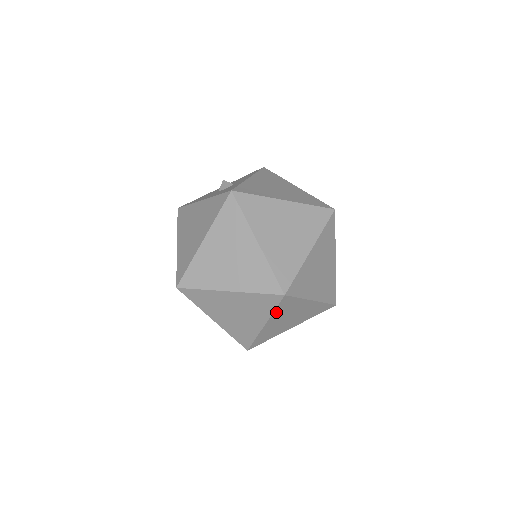
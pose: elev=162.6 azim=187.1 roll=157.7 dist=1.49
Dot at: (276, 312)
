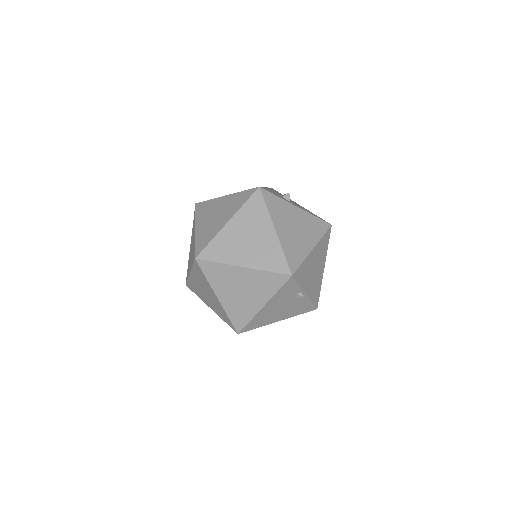
Dot at: (194, 270)
